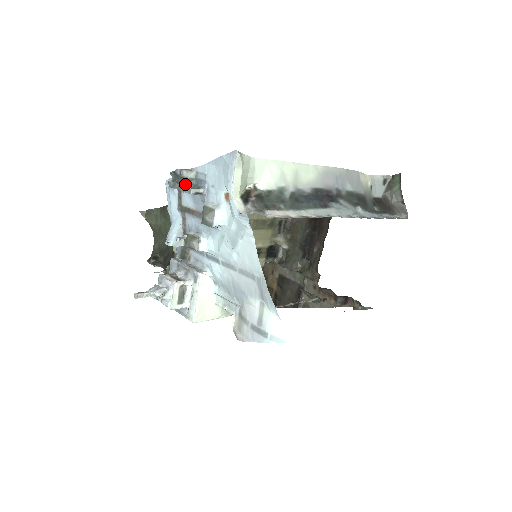
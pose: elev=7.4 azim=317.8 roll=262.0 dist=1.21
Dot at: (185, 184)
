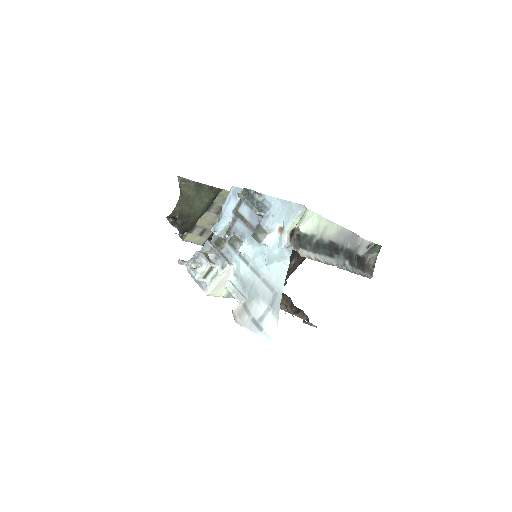
Dot at: (253, 203)
